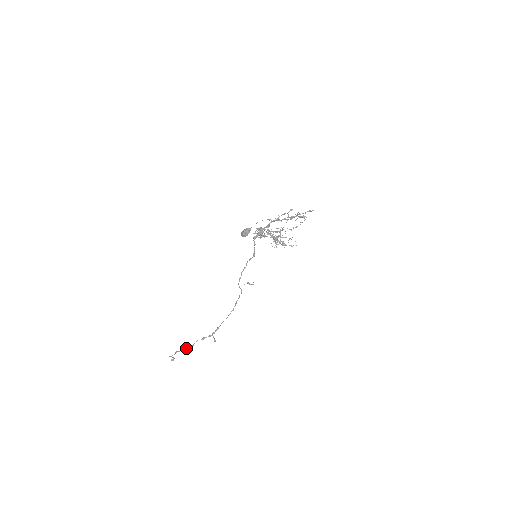
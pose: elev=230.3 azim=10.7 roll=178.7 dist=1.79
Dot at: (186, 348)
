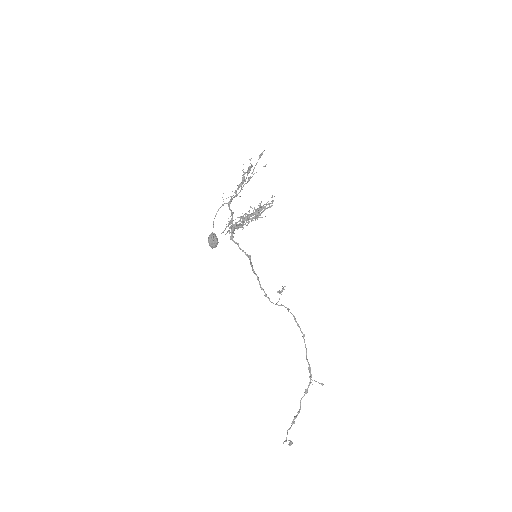
Dot at: (294, 418)
